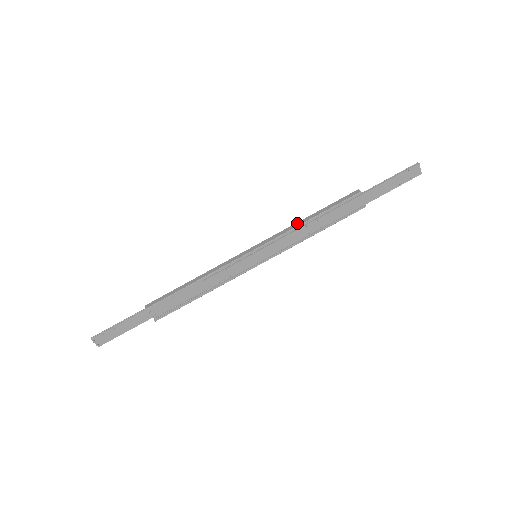
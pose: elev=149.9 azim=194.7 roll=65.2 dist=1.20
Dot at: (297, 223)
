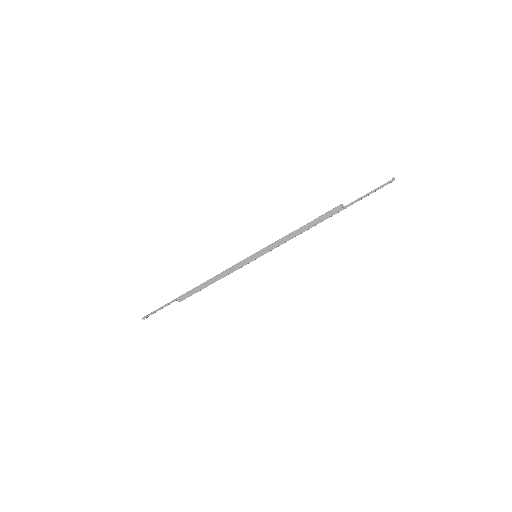
Dot at: (289, 236)
